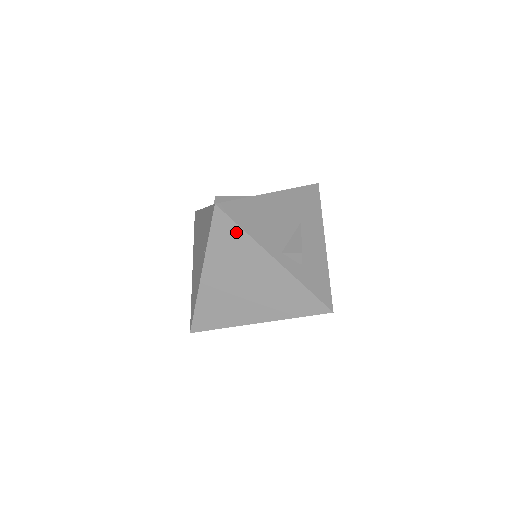
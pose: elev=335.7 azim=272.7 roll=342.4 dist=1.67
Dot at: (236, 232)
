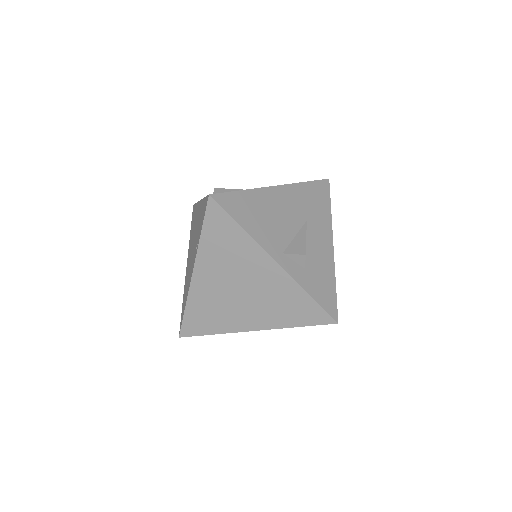
Dot at: (232, 228)
